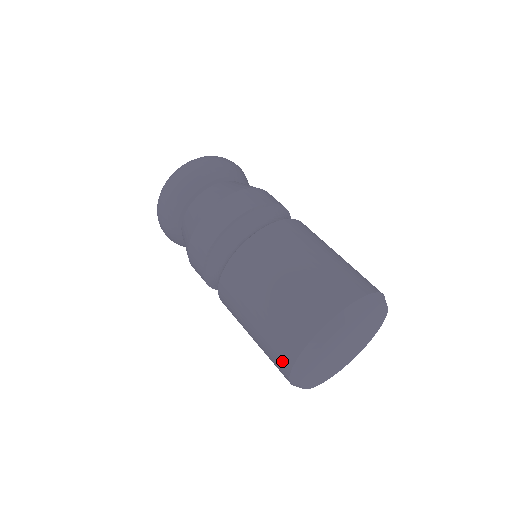
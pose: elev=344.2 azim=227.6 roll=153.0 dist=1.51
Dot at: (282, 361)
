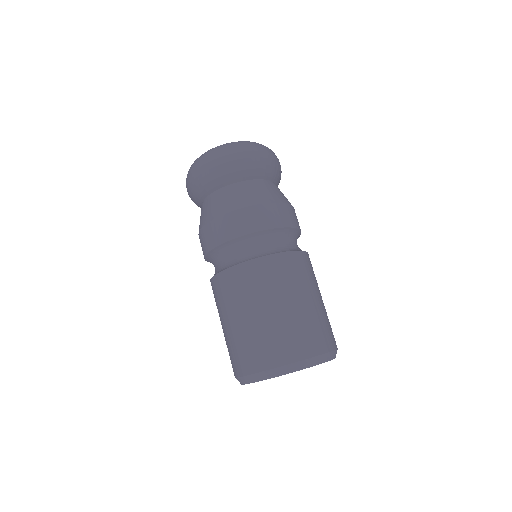
Dot at: occluded
